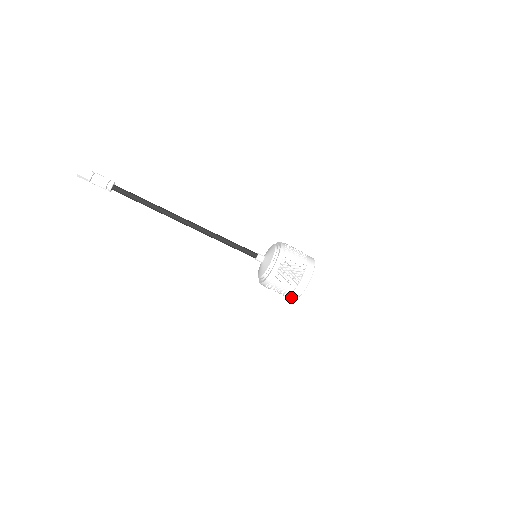
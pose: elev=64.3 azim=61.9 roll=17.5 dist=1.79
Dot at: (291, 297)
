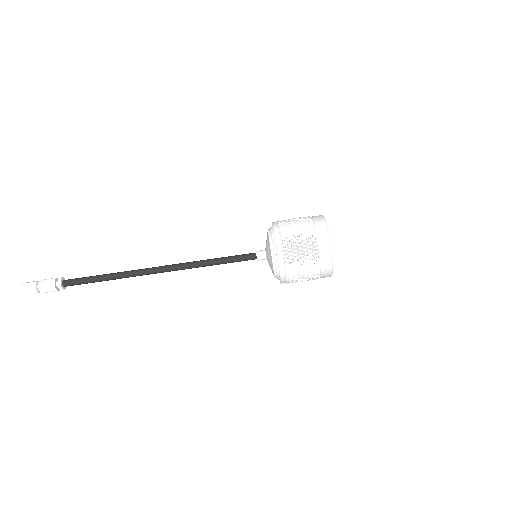
Dot at: (324, 277)
